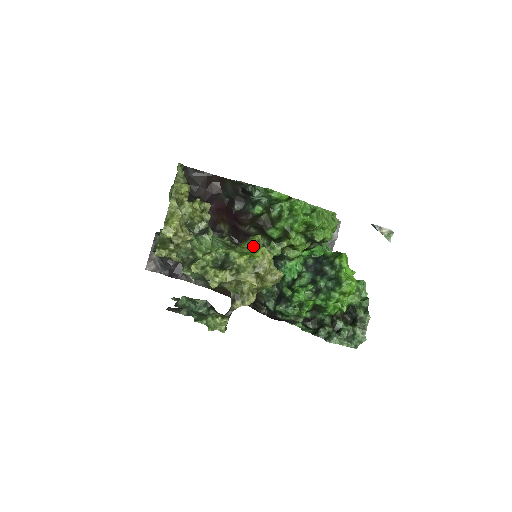
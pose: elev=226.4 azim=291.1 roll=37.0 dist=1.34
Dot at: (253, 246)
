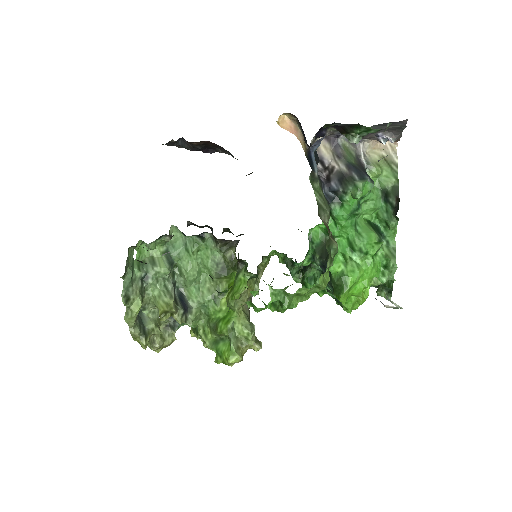
Dot at: (234, 310)
